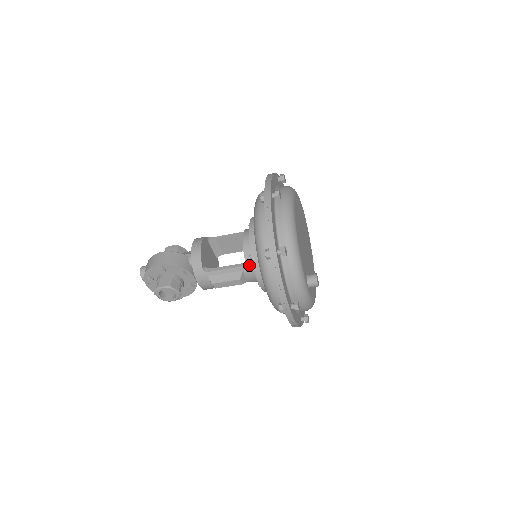
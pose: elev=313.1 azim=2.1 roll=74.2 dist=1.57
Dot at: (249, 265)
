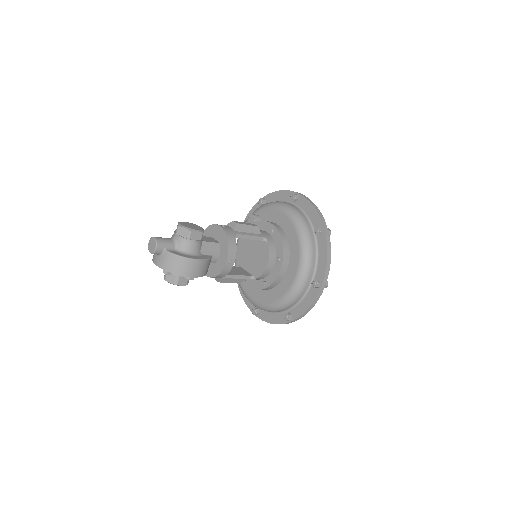
Dot at: occluded
